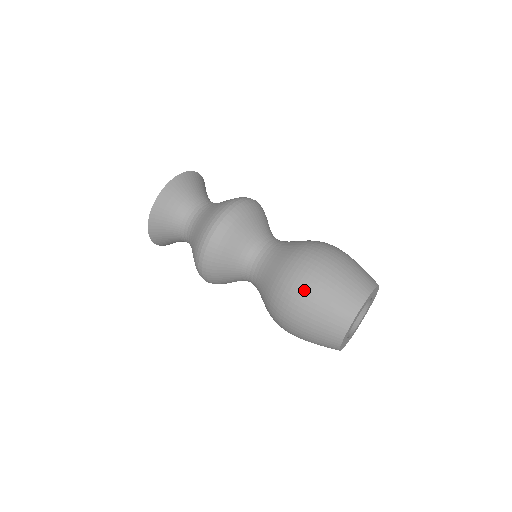
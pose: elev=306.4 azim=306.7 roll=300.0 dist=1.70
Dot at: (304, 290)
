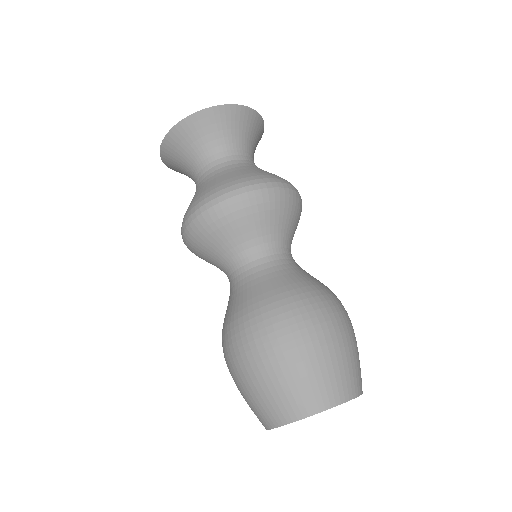
Dot at: (252, 353)
